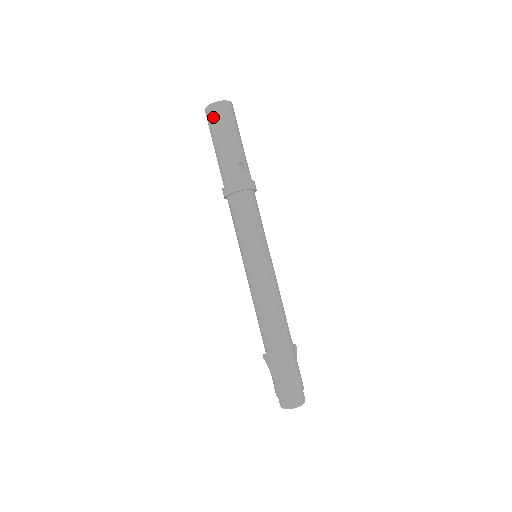
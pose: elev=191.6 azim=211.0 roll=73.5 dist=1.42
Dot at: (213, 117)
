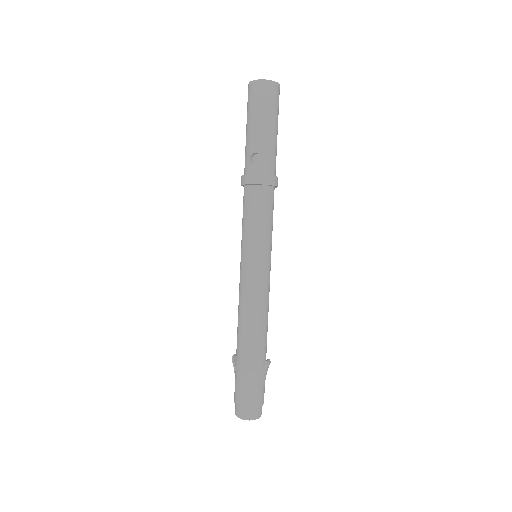
Dot at: (248, 99)
